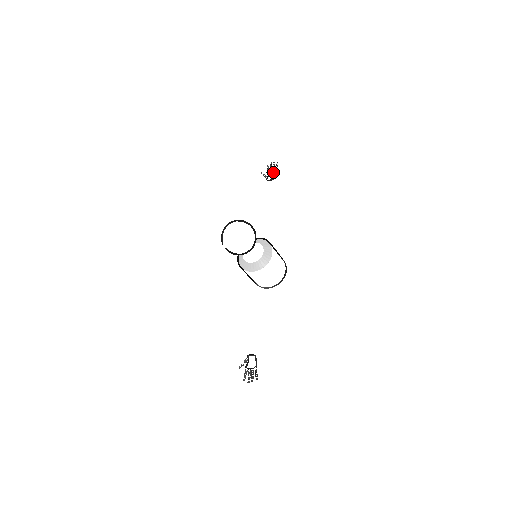
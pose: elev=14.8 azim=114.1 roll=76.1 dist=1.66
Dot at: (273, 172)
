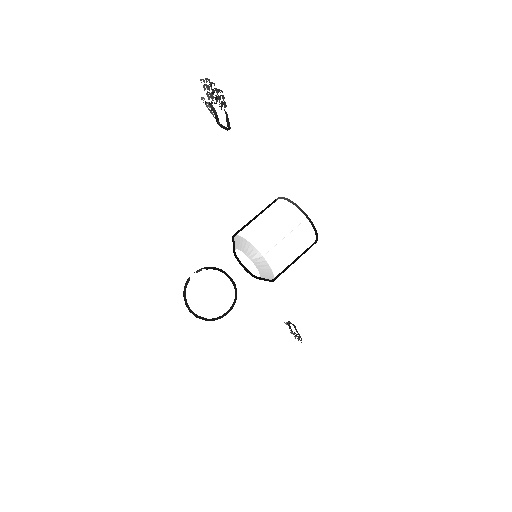
Dot at: (221, 110)
